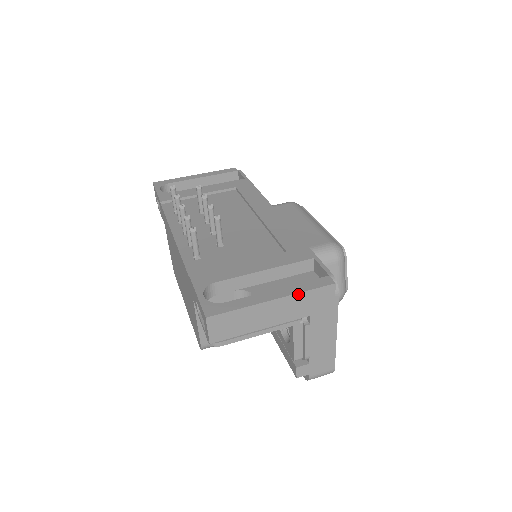
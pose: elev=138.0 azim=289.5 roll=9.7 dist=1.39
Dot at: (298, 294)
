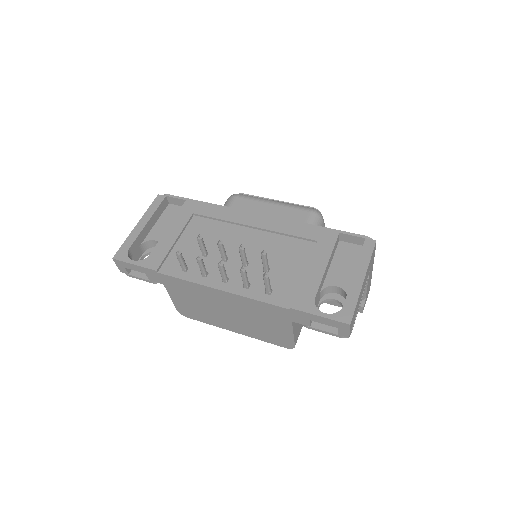
Dot at: occluded
